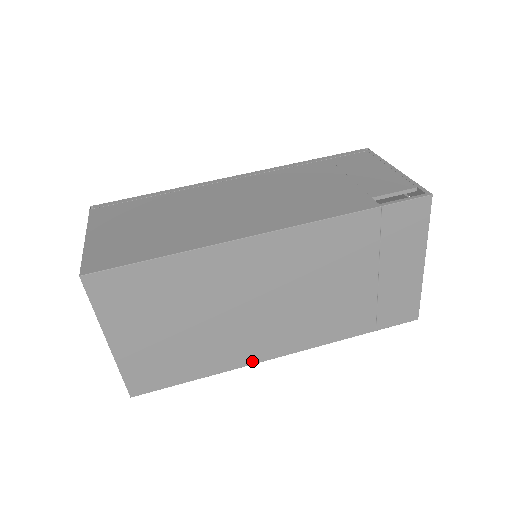
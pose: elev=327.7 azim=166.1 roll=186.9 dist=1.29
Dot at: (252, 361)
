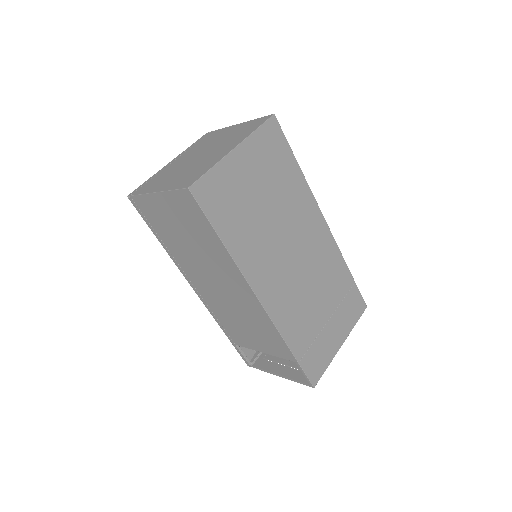
Dot at: (250, 279)
